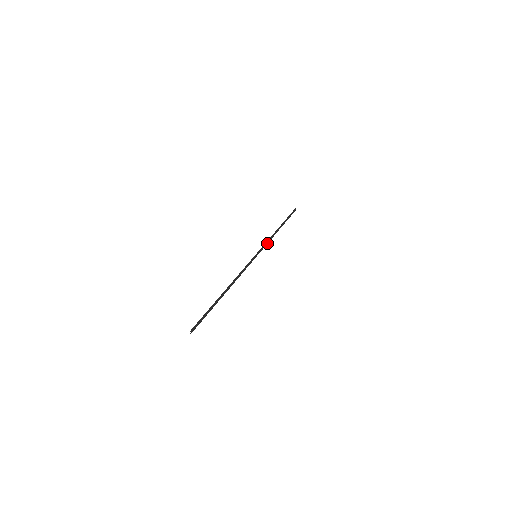
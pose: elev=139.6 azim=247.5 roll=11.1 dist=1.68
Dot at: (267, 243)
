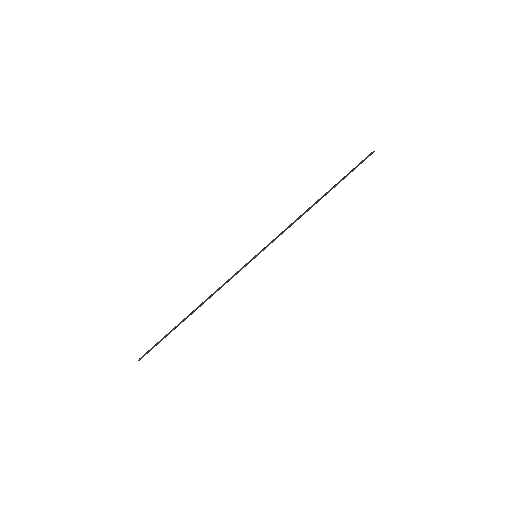
Dot at: (283, 232)
